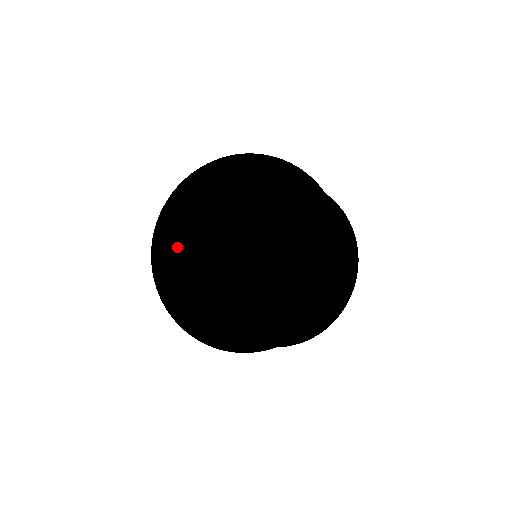
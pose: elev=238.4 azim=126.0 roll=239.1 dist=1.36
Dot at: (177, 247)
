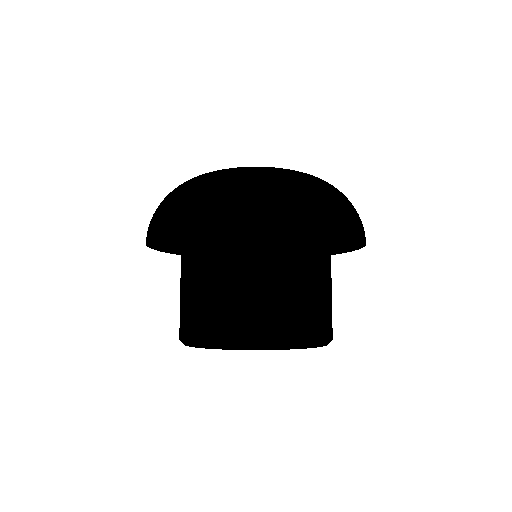
Dot at: (206, 236)
